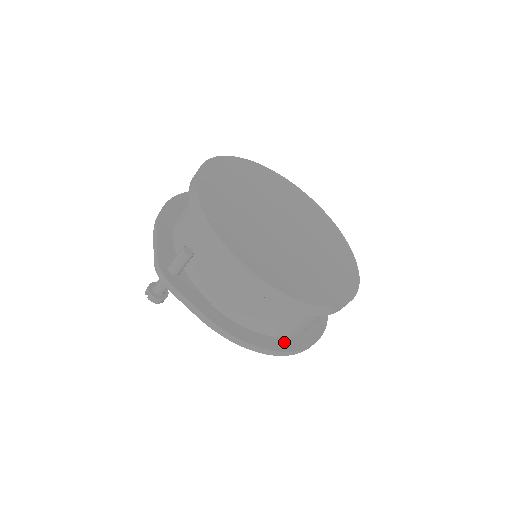
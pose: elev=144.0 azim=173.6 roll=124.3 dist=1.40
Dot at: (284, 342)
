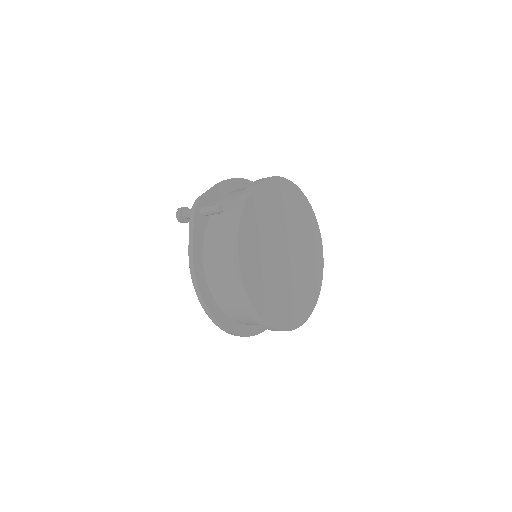
Dot at: (218, 312)
